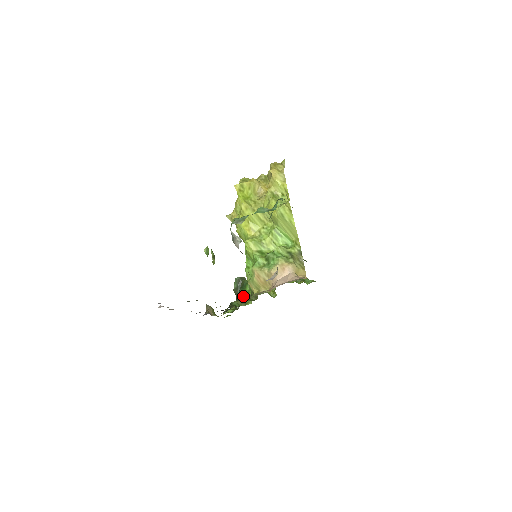
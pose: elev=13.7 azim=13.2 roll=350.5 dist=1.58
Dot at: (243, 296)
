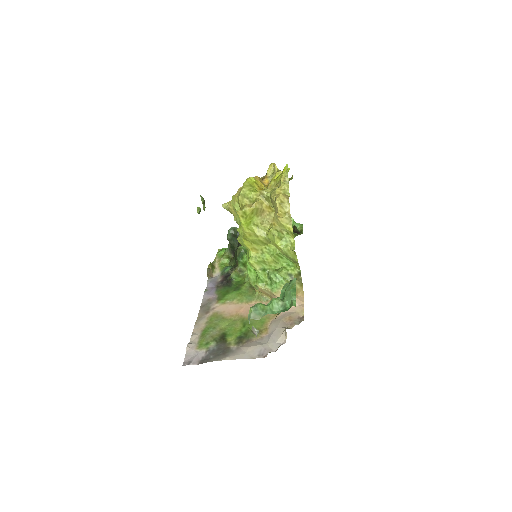
Dot at: (240, 265)
